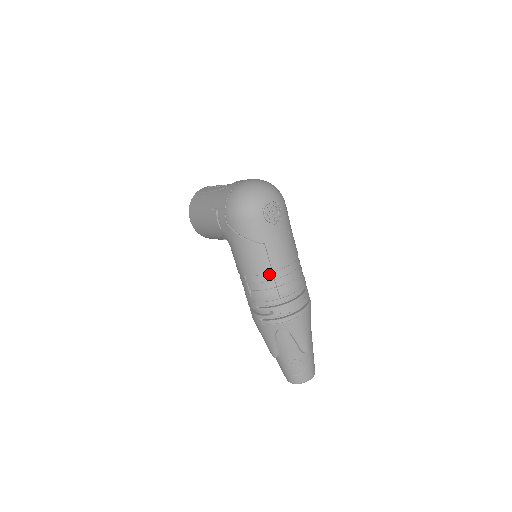
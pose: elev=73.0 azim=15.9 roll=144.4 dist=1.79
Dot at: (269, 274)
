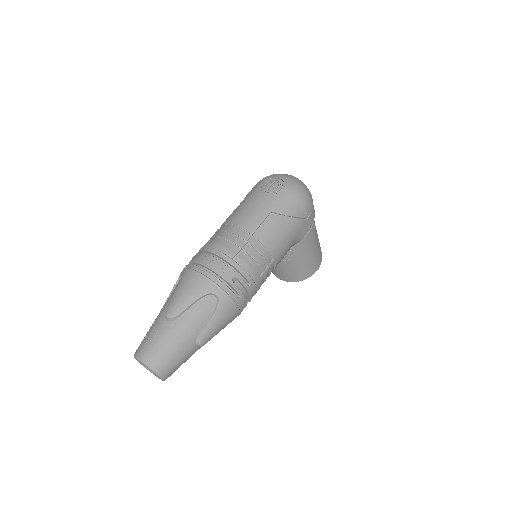
Dot at: (224, 226)
